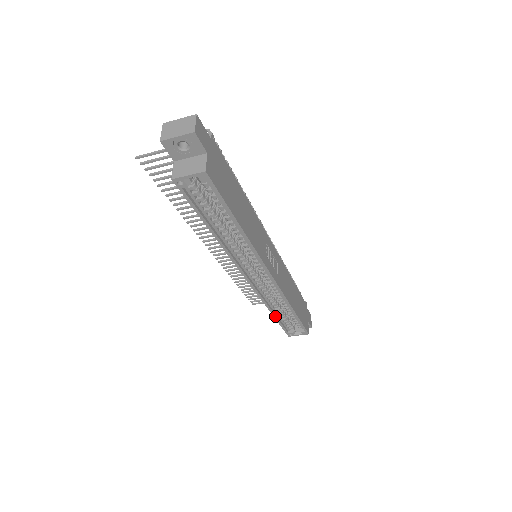
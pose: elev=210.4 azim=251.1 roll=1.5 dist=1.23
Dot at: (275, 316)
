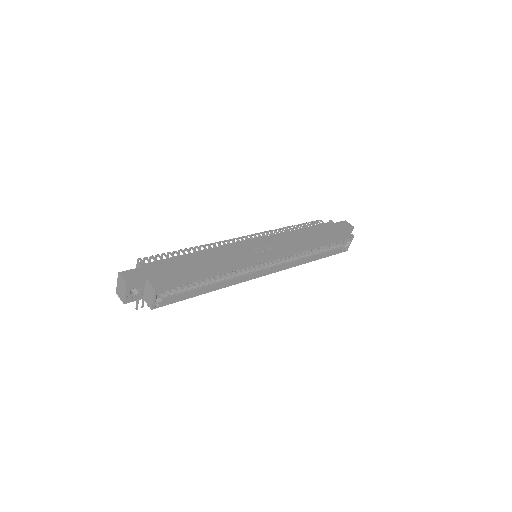
Dot at: (317, 259)
